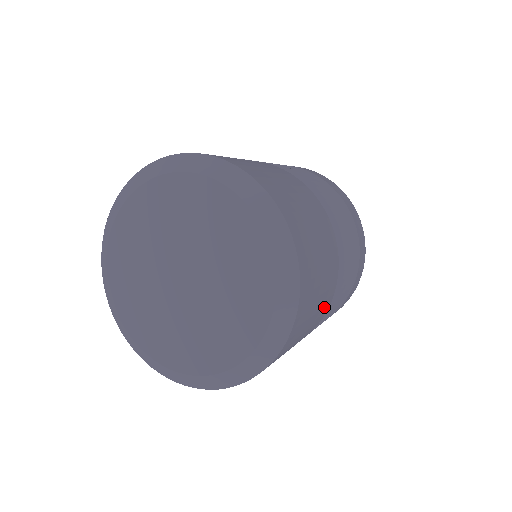
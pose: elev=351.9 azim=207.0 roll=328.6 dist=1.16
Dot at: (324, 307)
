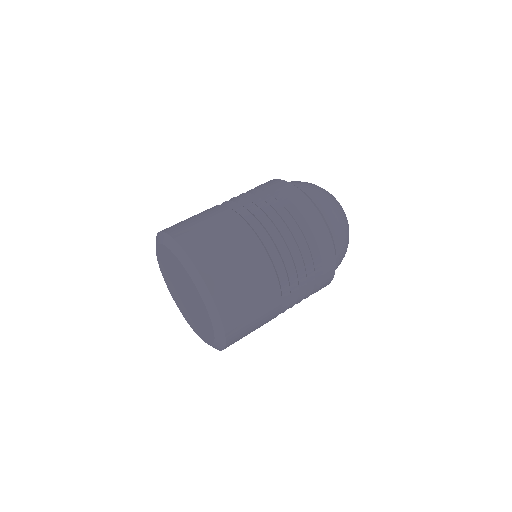
Dot at: (265, 281)
